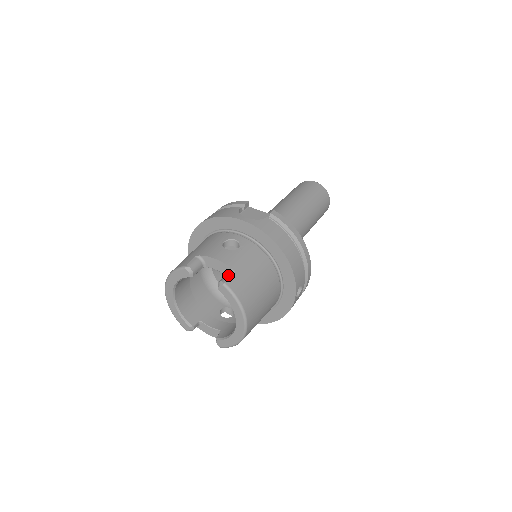
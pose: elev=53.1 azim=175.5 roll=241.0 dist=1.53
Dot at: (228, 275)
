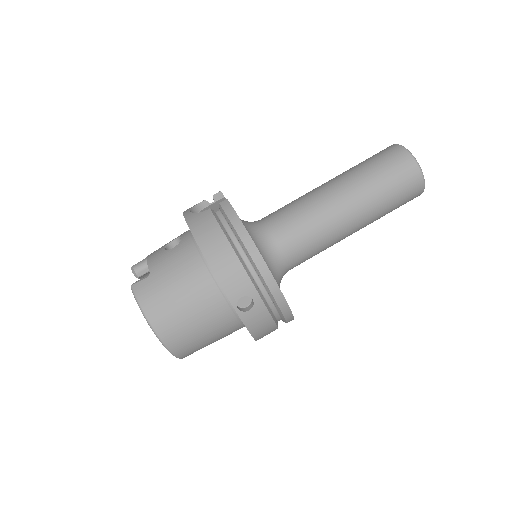
Dot at: (143, 277)
